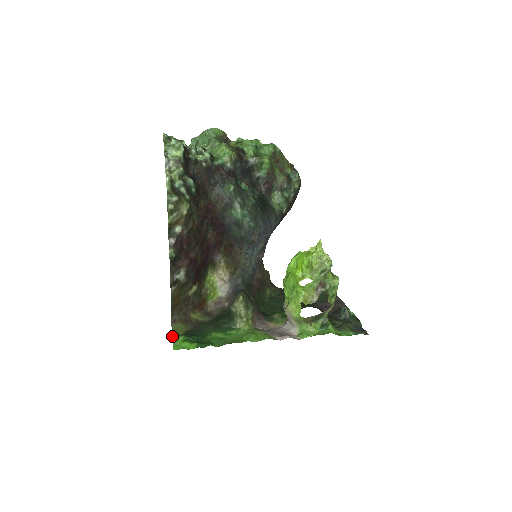
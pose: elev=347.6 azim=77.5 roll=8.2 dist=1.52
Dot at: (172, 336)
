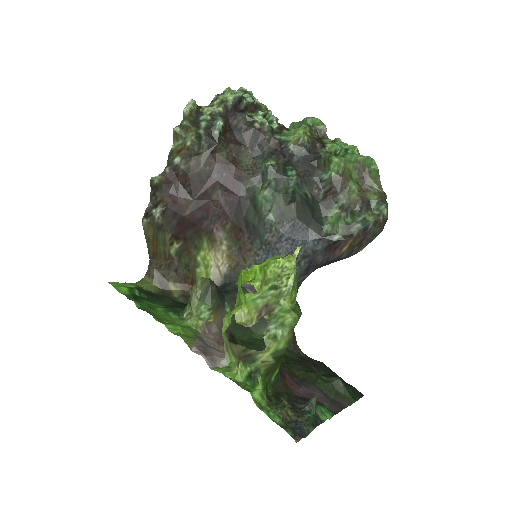
Dot at: (133, 283)
